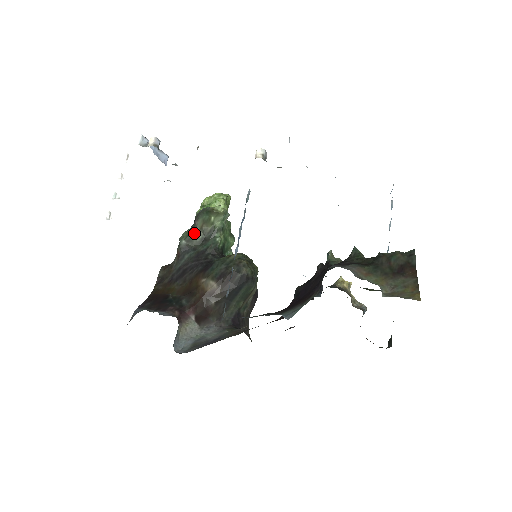
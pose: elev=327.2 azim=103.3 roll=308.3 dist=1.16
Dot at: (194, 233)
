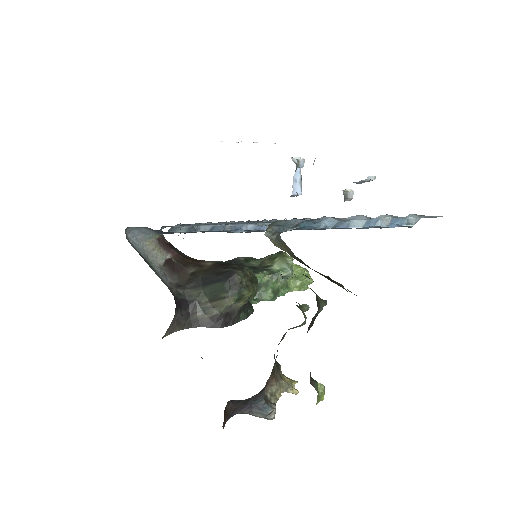
Dot at: (255, 260)
